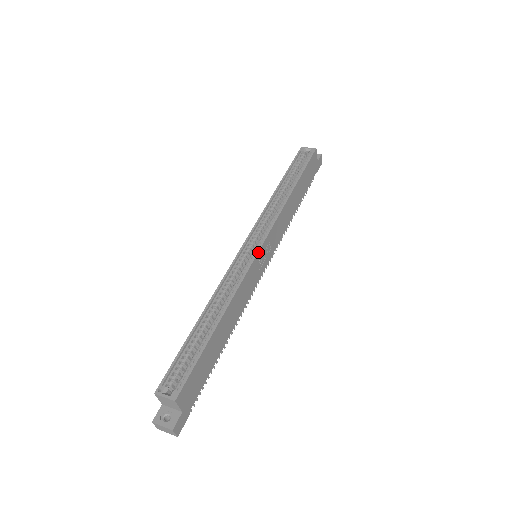
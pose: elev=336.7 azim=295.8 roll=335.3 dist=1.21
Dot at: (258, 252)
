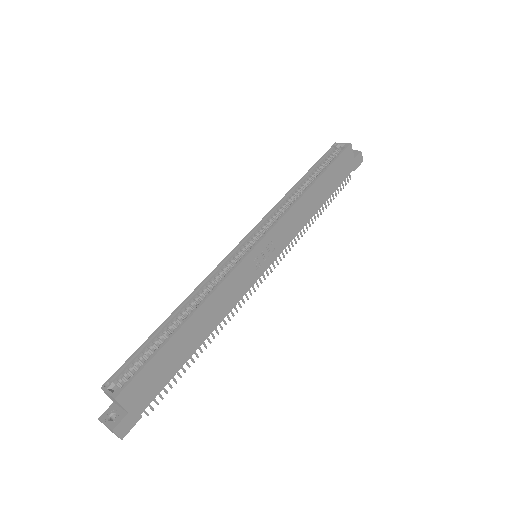
Dot at: (252, 250)
